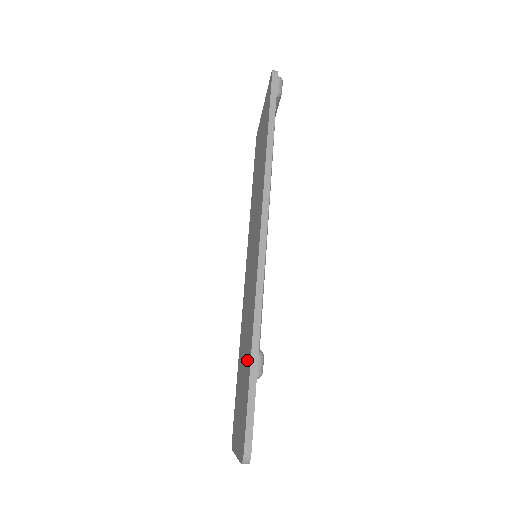
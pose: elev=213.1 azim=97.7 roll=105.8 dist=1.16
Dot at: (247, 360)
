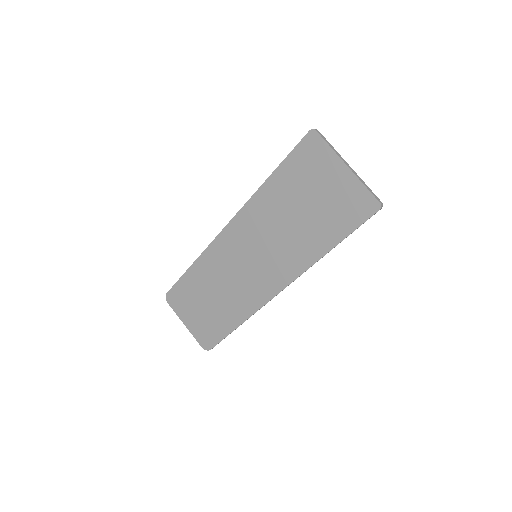
Dot at: (226, 316)
